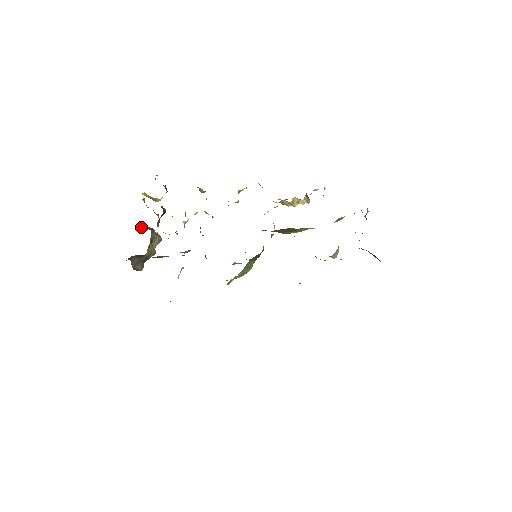
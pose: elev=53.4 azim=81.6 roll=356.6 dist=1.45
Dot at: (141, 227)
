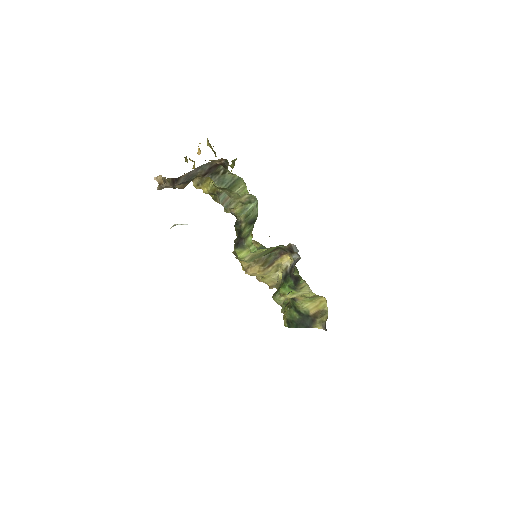
Dot at: occluded
